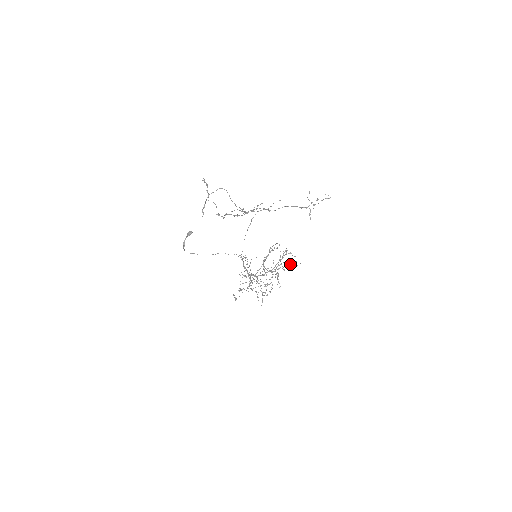
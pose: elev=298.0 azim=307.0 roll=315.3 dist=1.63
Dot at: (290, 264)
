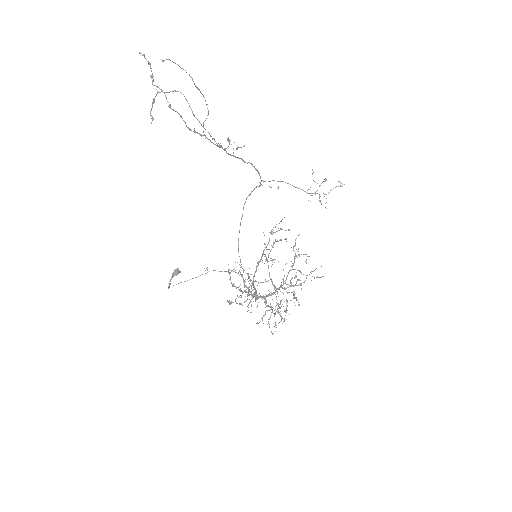
Dot at: occluded
